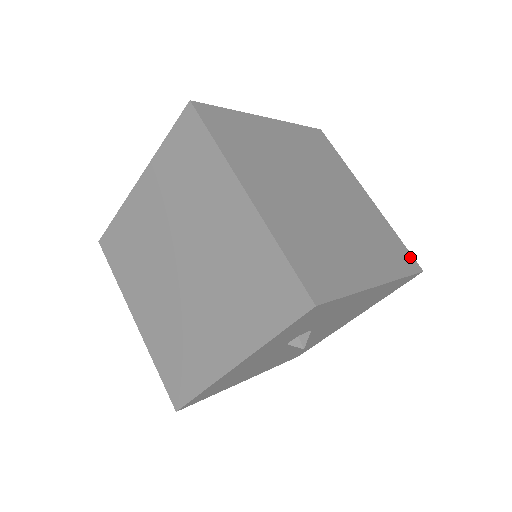
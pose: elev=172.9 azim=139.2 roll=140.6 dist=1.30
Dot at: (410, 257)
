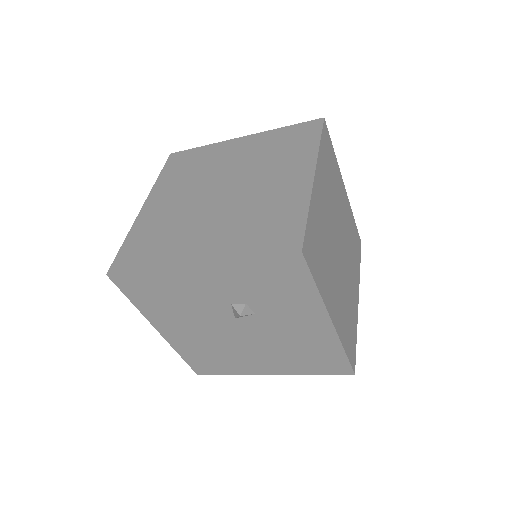
Dot at: (354, 356)
